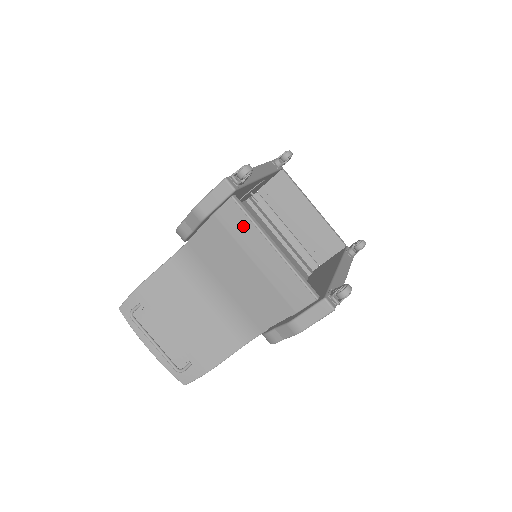
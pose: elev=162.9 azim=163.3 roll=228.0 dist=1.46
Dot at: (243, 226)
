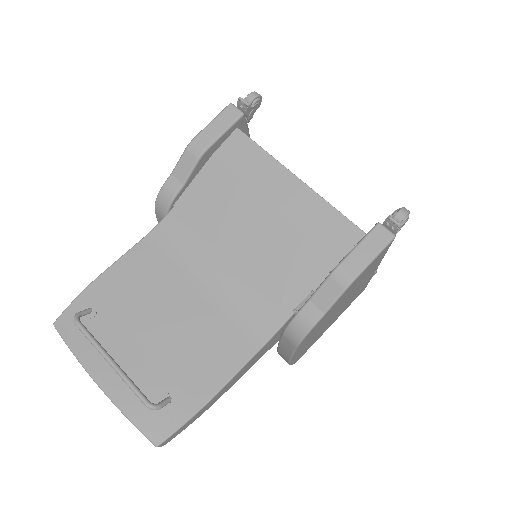
Dot at: (254, 159)
